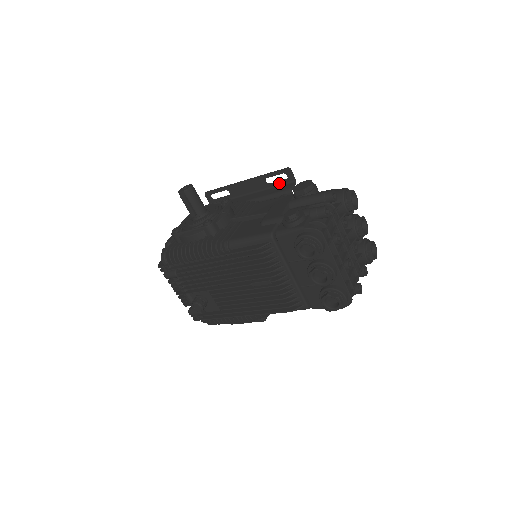
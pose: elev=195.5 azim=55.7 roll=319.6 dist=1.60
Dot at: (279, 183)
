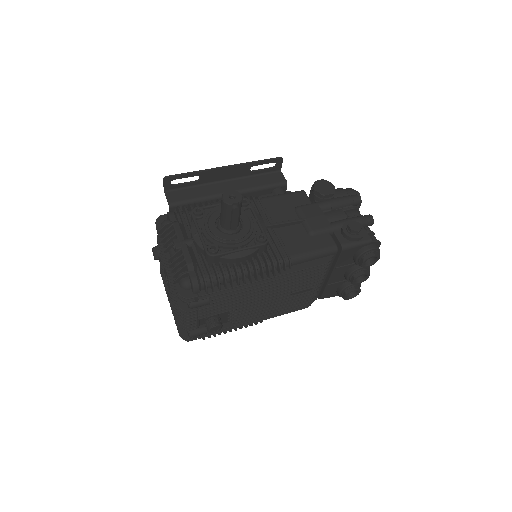
Dot at: (264, 171)
